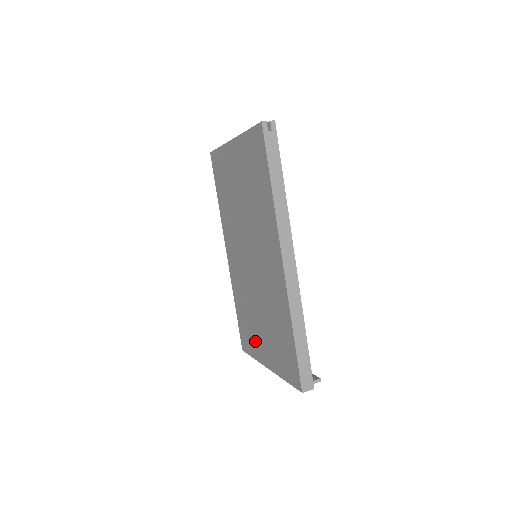
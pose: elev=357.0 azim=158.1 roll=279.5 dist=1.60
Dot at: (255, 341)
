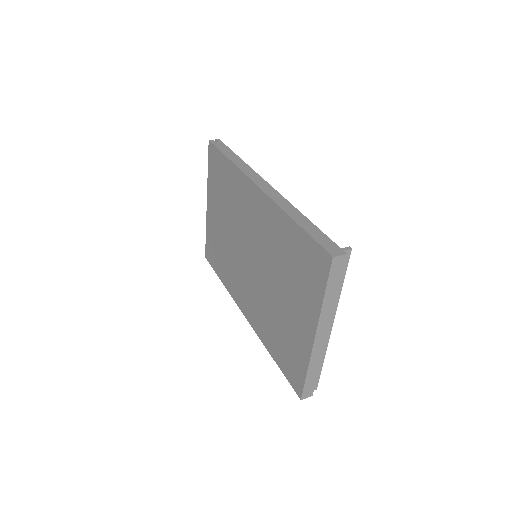
Dot at: (295, 340)
